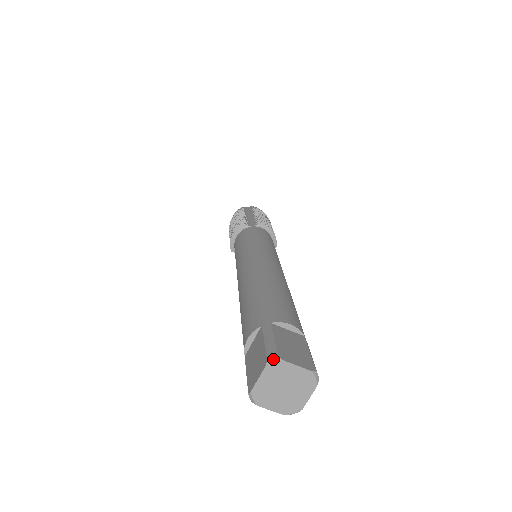
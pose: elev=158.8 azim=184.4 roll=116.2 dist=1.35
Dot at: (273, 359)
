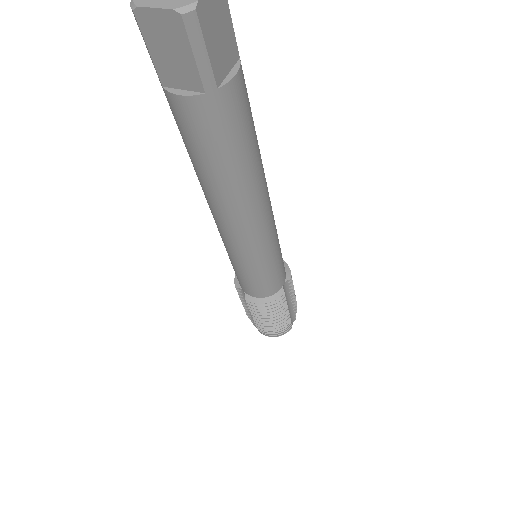
Dot at: out of frame
